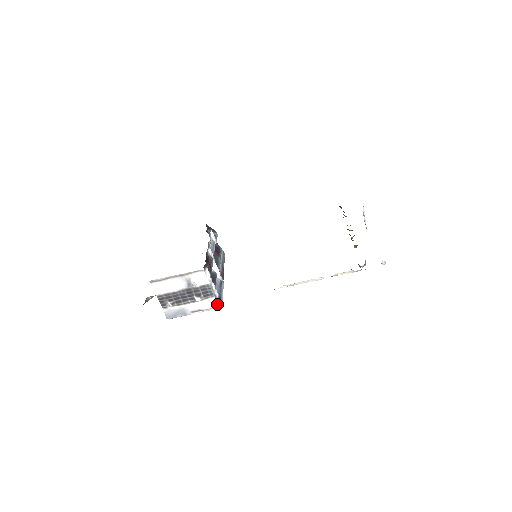
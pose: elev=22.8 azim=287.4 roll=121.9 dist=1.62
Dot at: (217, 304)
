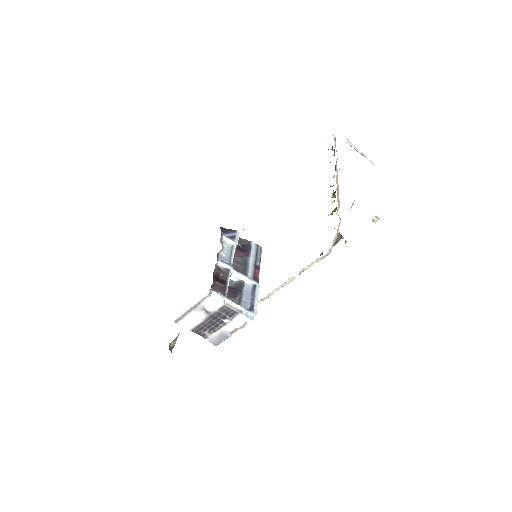
Dot at: (247, 319)
